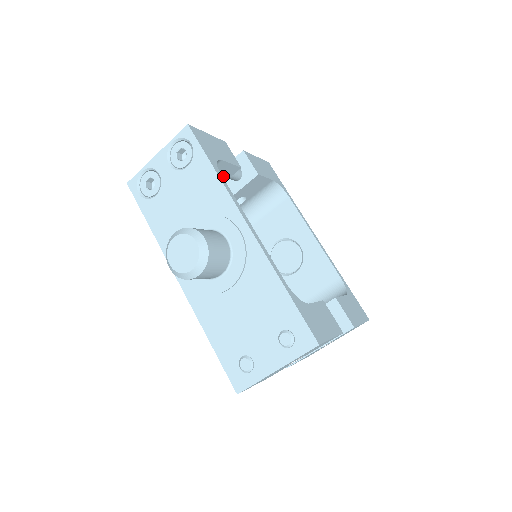
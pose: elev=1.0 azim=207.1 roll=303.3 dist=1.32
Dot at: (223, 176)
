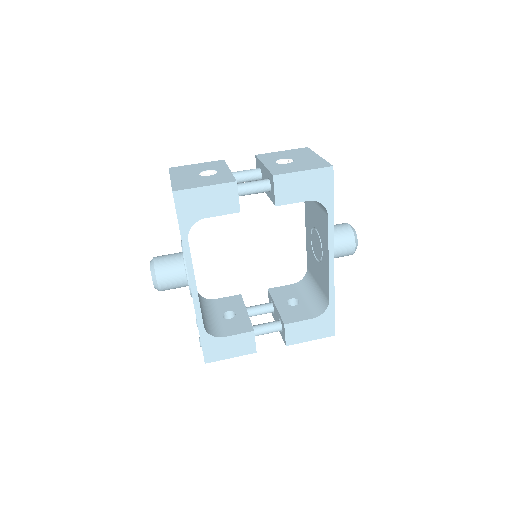
Dot at: occluded
